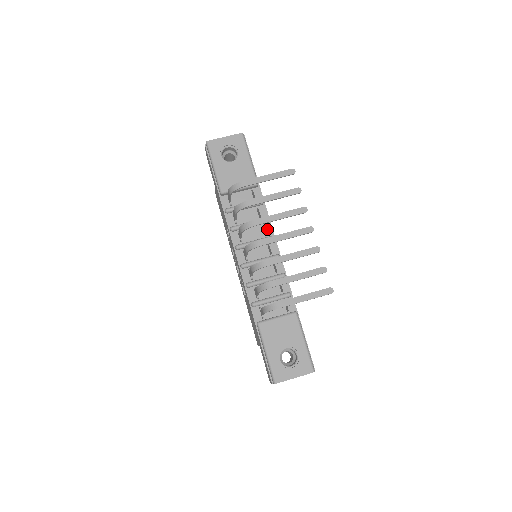
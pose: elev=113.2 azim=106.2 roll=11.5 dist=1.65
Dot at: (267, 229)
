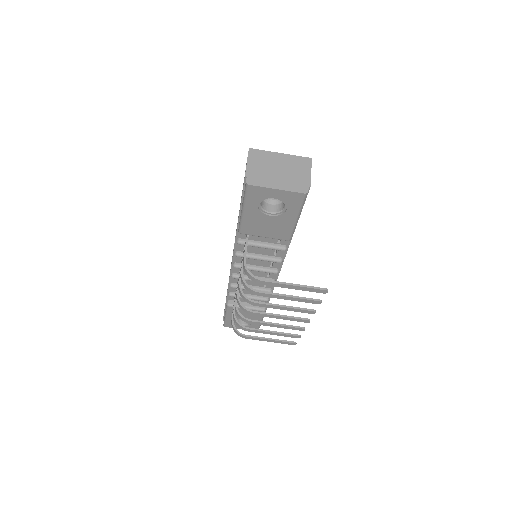
Dot at: (276, 264)
